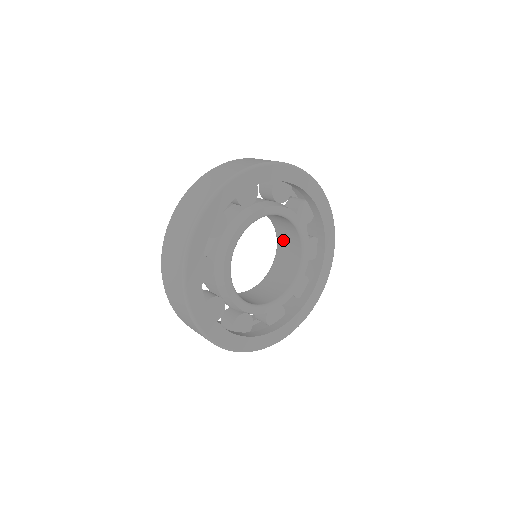
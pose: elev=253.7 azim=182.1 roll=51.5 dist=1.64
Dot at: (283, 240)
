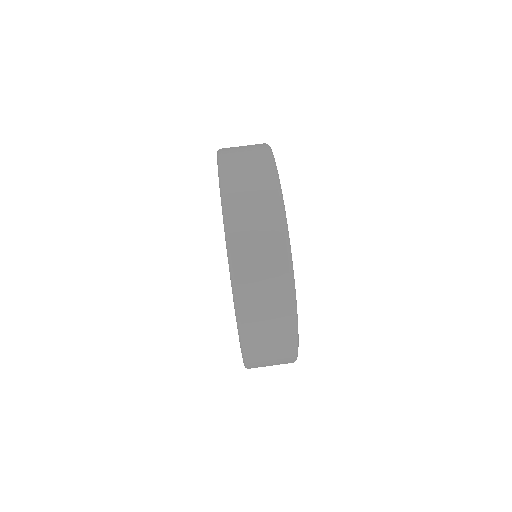
Dot at: occluded
